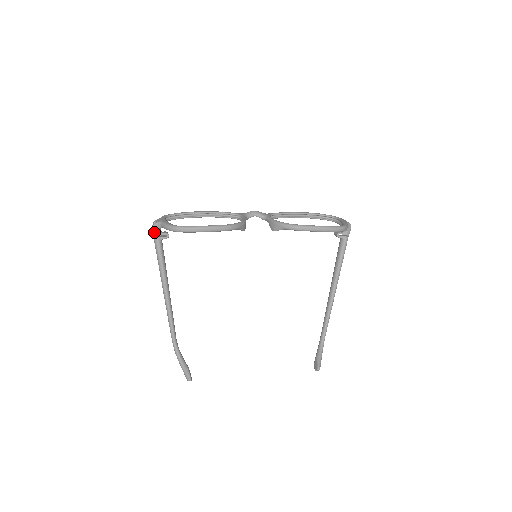
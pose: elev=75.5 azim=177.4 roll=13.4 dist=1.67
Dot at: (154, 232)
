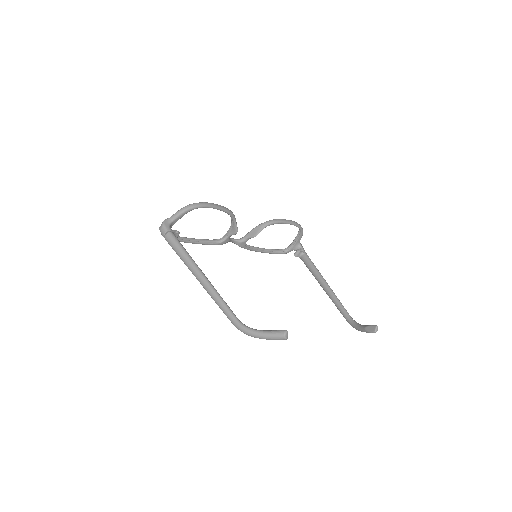
Dot at: (166, 227)
